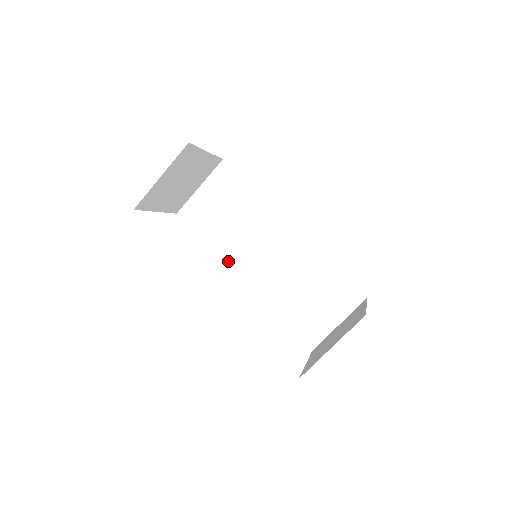
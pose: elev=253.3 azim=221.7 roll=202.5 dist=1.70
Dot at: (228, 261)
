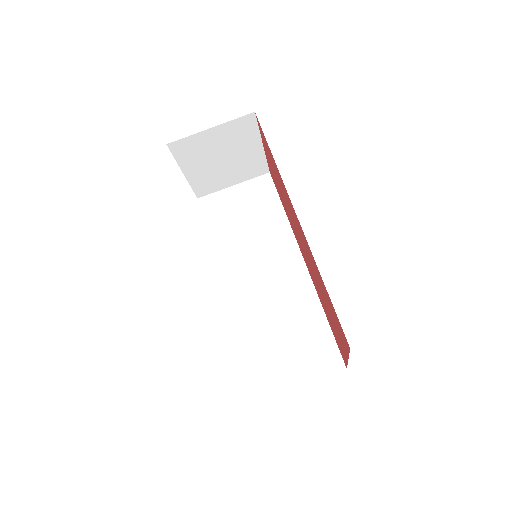
Dot at: (221, 264)
